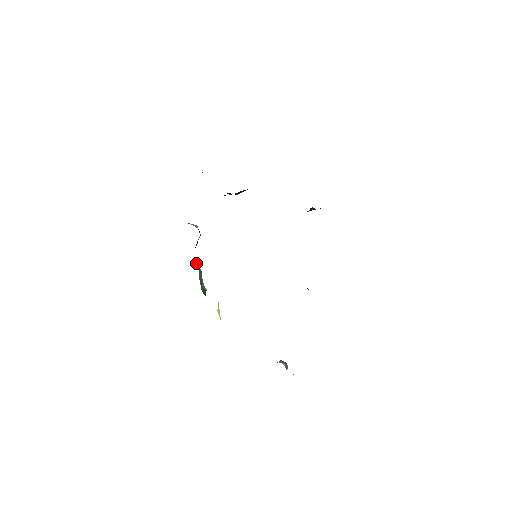
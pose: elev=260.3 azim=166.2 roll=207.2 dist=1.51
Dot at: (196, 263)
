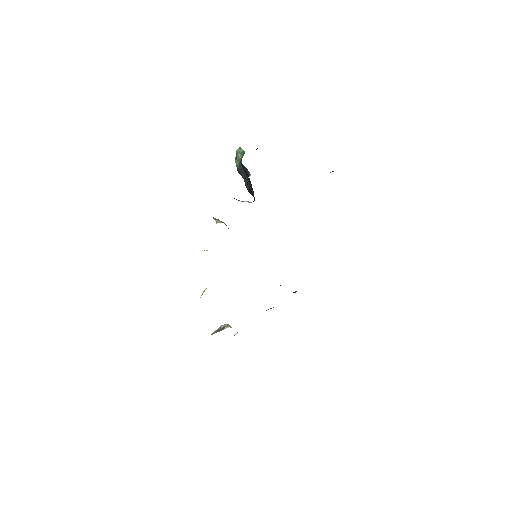
Dot at: occluded
